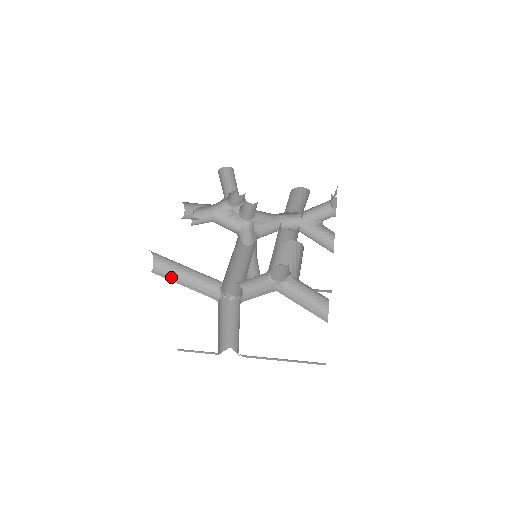
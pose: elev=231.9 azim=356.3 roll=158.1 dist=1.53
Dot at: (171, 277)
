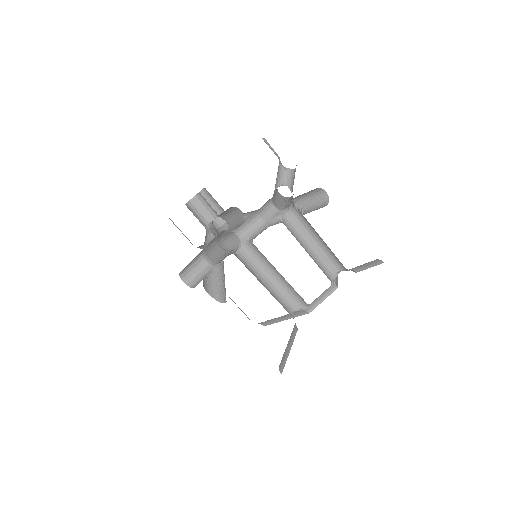
Dot at: (285, 357)
